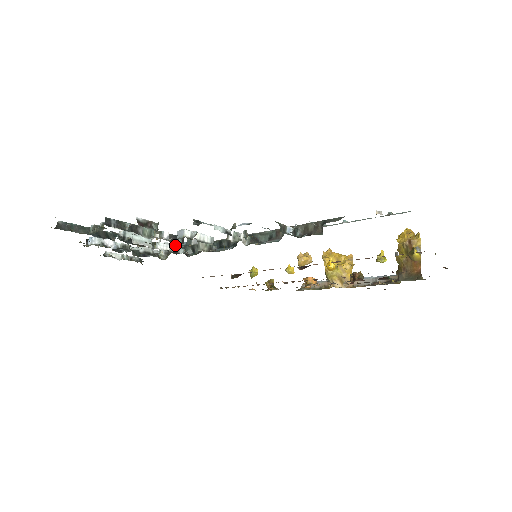
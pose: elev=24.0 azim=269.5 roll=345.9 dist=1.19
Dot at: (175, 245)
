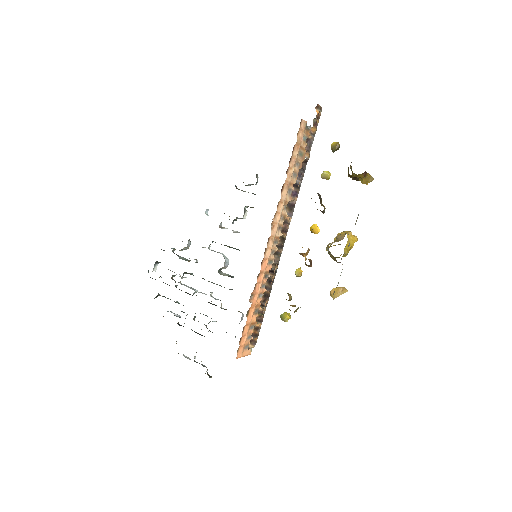
Dot at: (212, 292)
